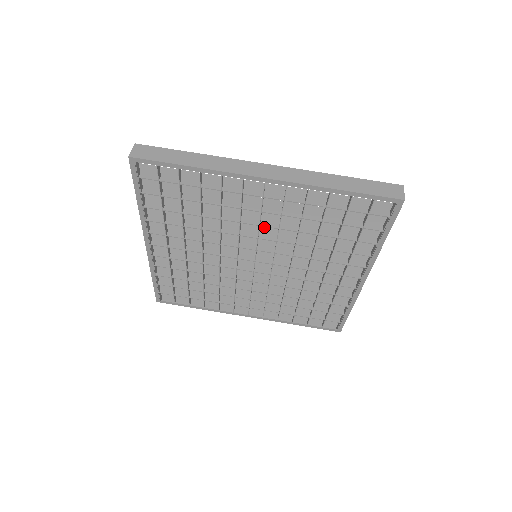
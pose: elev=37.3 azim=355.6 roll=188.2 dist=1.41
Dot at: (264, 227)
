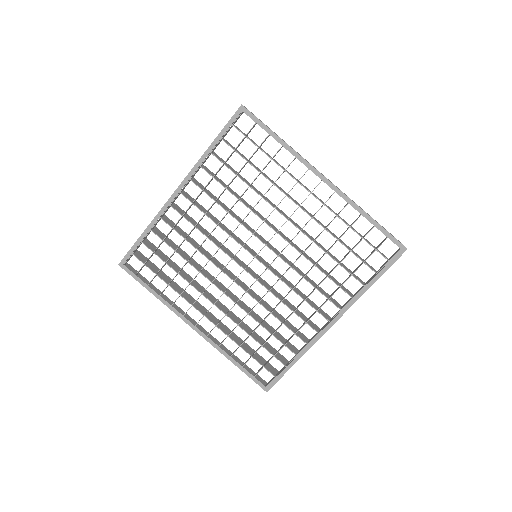
Dot at: (281, 232)
